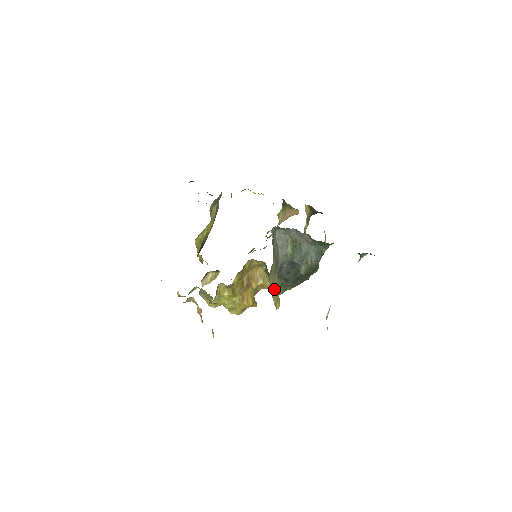
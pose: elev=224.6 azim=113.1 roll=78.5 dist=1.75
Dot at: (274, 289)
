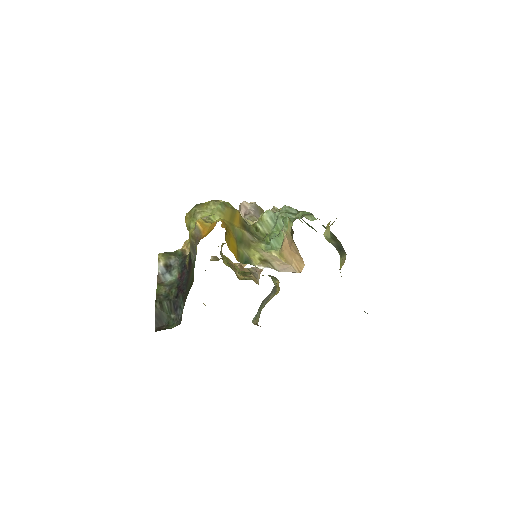
Dot at: (268, 301)
